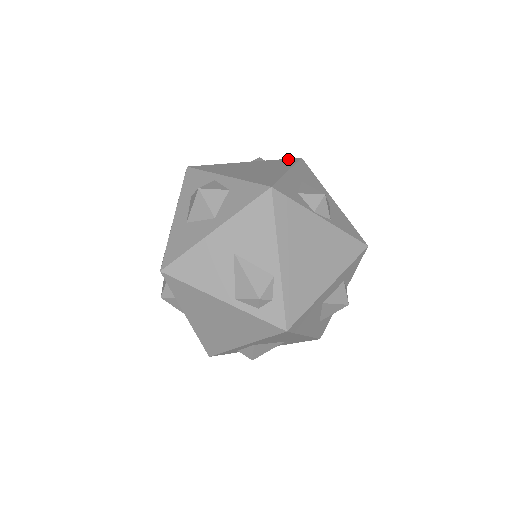
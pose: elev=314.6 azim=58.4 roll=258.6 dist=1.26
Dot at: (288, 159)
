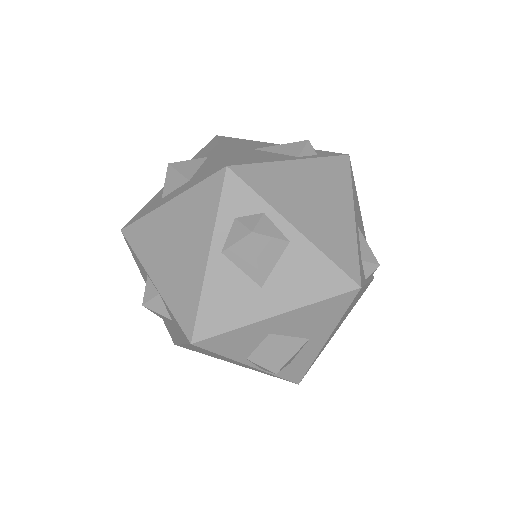
Dot at: occluded
